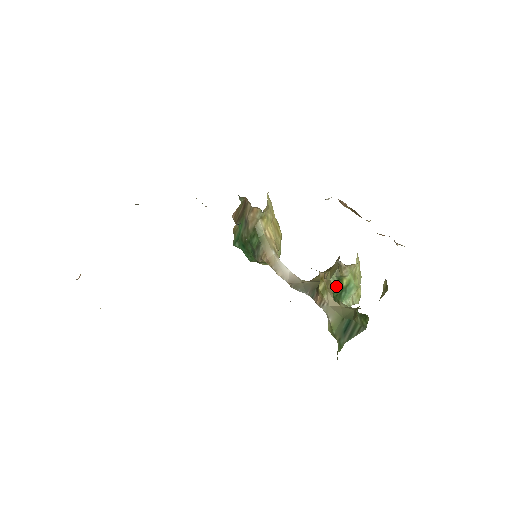
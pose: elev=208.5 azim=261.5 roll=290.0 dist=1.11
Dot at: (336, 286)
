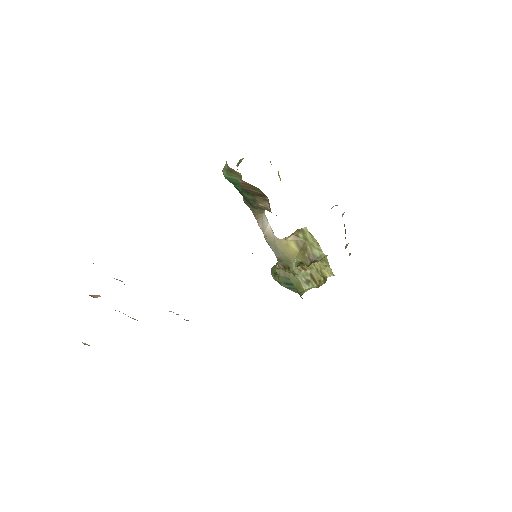
Dot at: occluded
